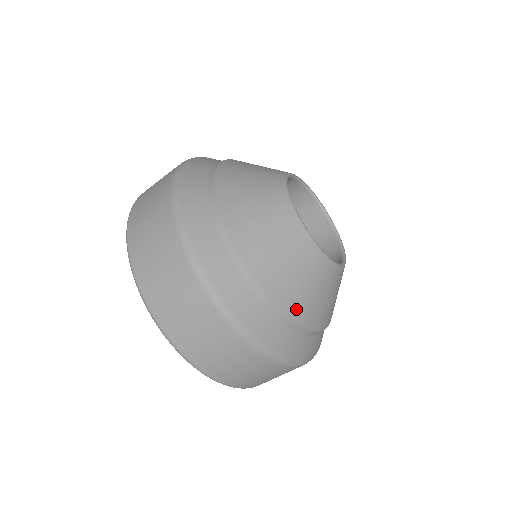
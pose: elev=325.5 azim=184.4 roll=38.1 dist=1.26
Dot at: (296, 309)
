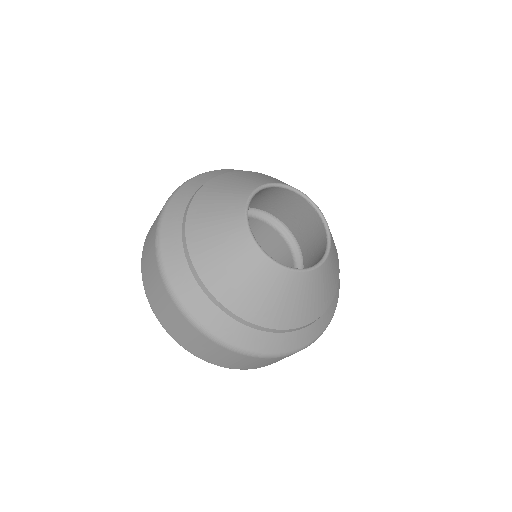
Dot at: (202, 260)
